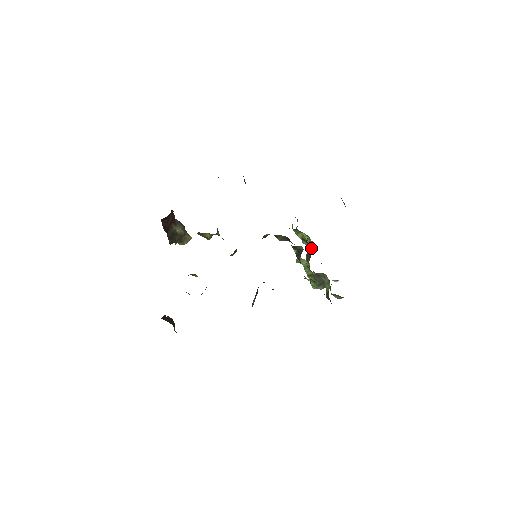
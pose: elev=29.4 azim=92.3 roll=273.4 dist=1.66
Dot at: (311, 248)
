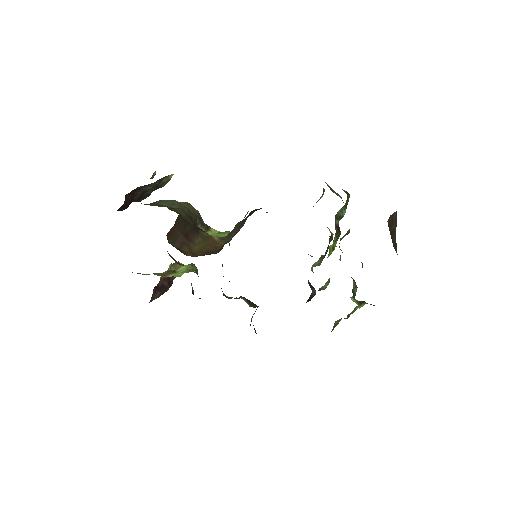
Dot at: (340, 231)
